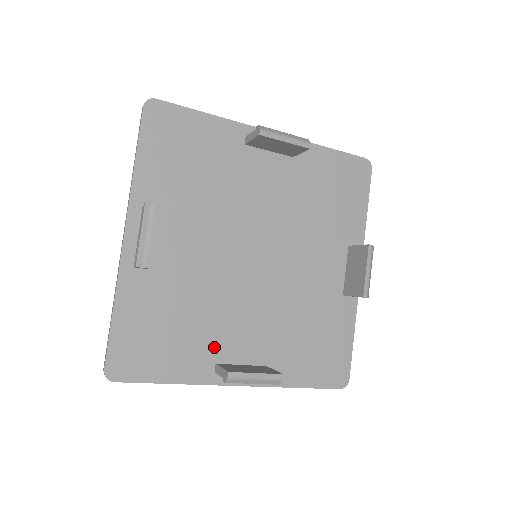
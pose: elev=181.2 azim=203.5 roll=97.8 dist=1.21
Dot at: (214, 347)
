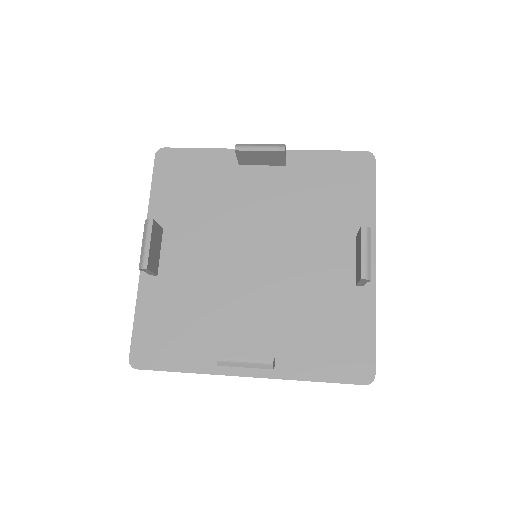
Dot at: (221, 340)
